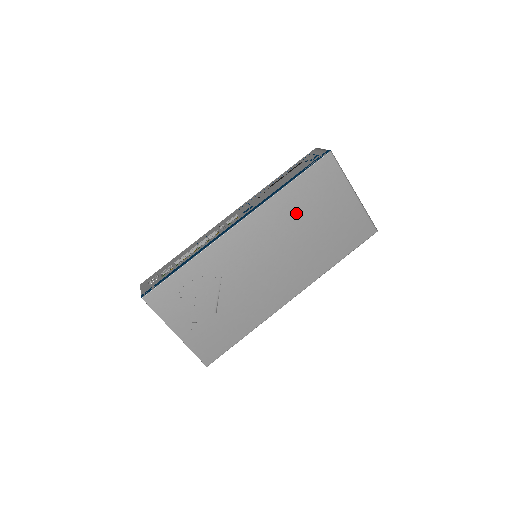
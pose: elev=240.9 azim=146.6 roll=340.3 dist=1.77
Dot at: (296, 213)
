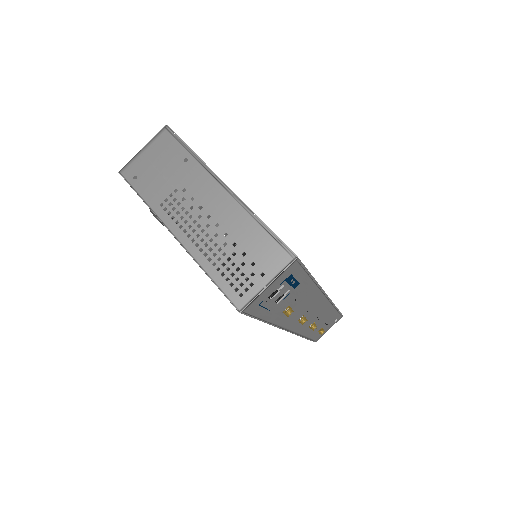
Dot at: occluded
